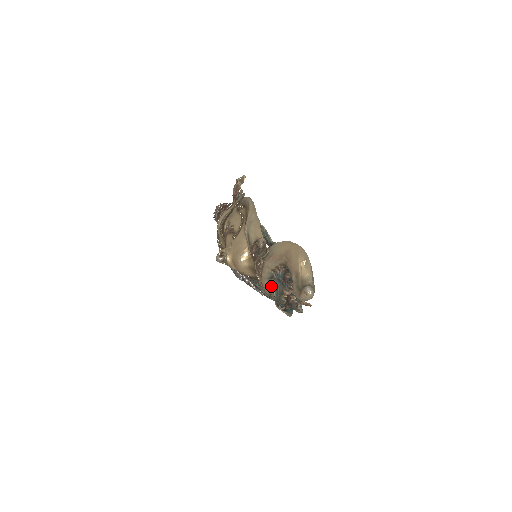
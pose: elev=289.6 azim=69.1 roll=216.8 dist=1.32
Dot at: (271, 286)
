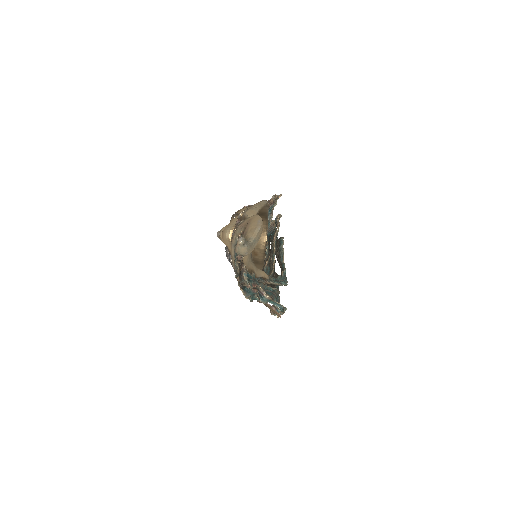
Dot at: (234, 253)
